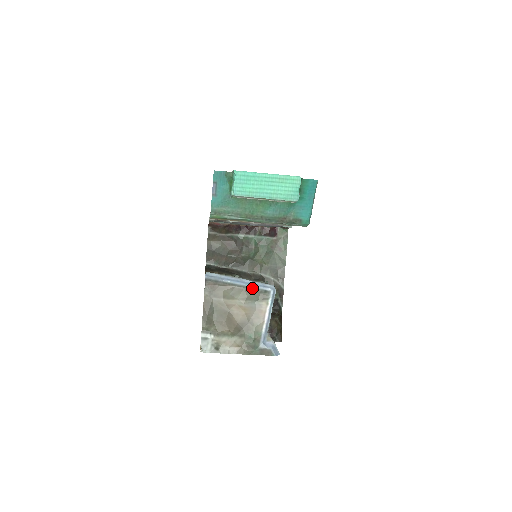
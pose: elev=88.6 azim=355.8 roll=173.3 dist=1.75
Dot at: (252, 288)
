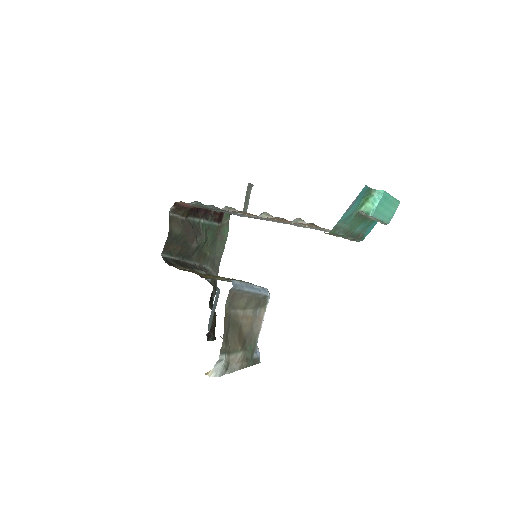
Dot at: (259, 294)
